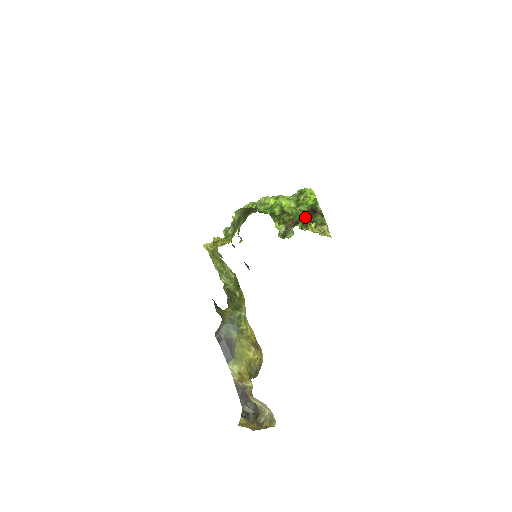
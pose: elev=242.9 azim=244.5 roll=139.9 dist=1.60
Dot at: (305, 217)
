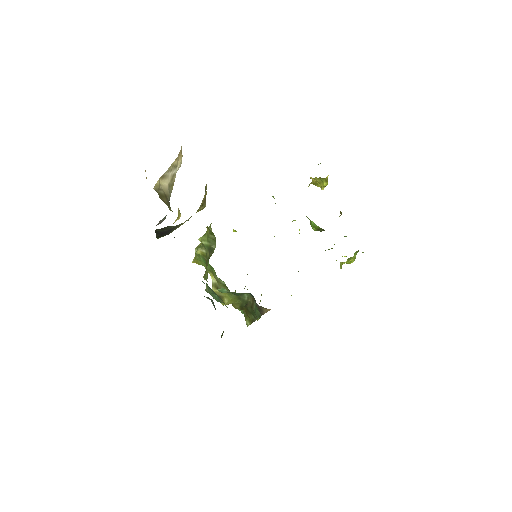
Dot at: (323, 230)
